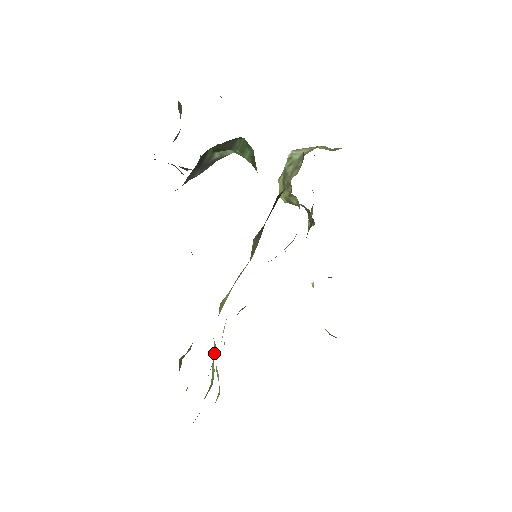
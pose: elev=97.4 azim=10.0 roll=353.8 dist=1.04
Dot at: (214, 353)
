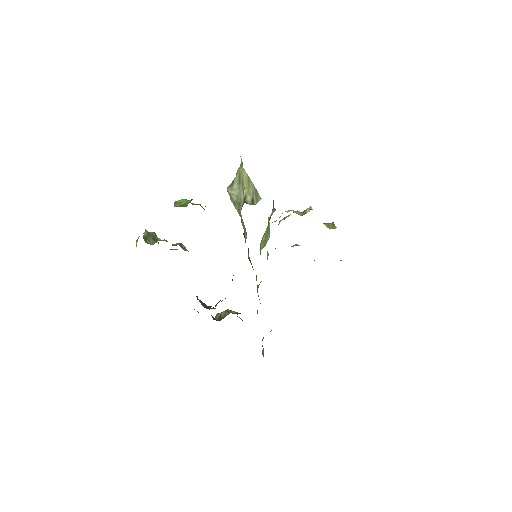
Dot at: occluded
